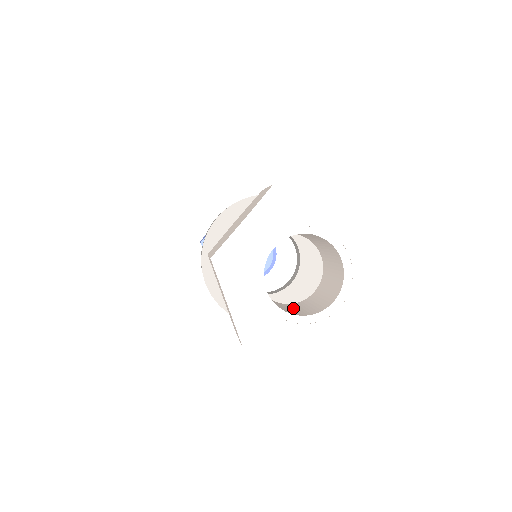
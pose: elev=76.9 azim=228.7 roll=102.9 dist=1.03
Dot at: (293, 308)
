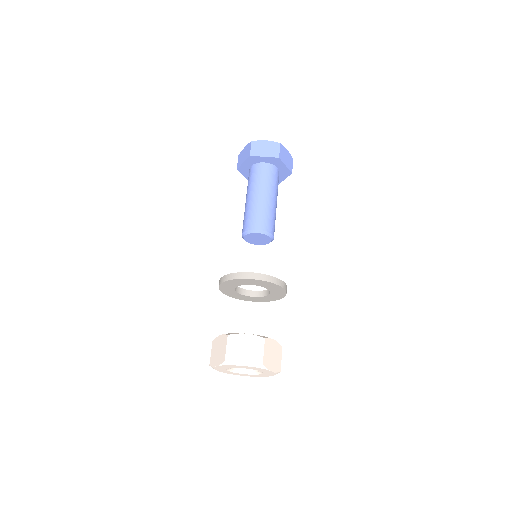
Dot at: occluded
